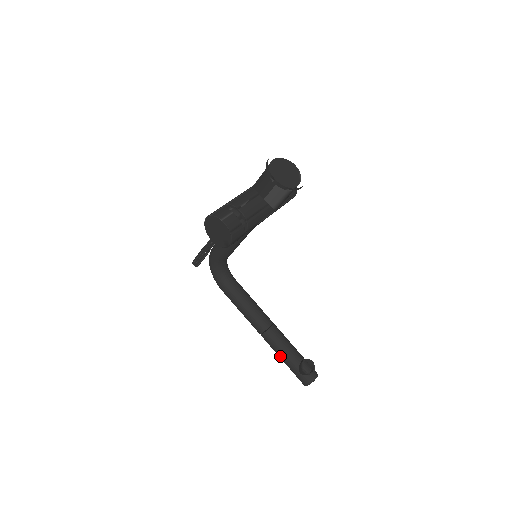
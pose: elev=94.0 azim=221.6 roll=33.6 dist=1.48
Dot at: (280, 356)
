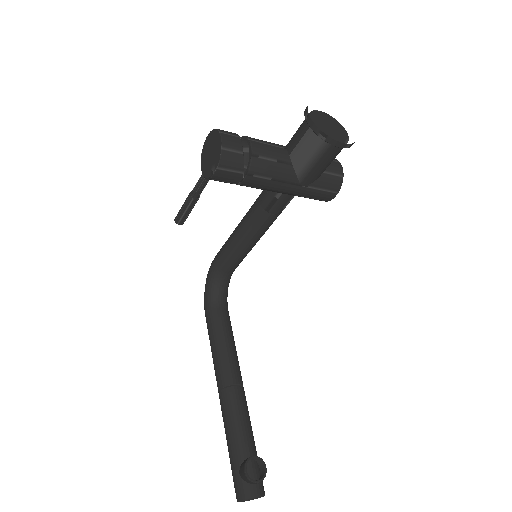
Dot at: (227, 434)
